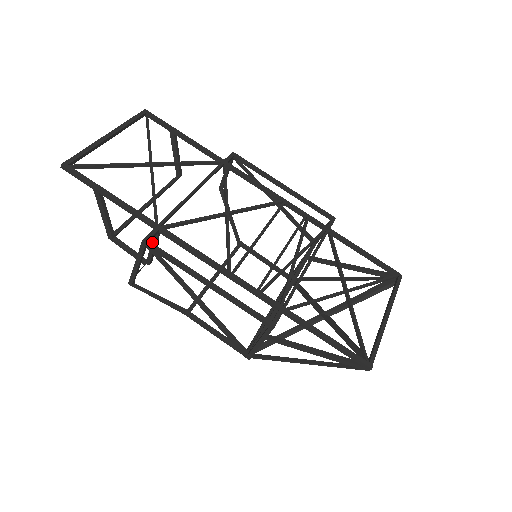
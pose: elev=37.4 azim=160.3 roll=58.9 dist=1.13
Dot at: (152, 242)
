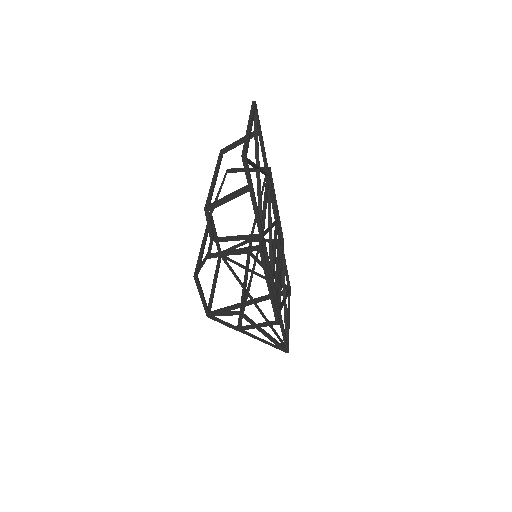
Dot at: (244, 238)
